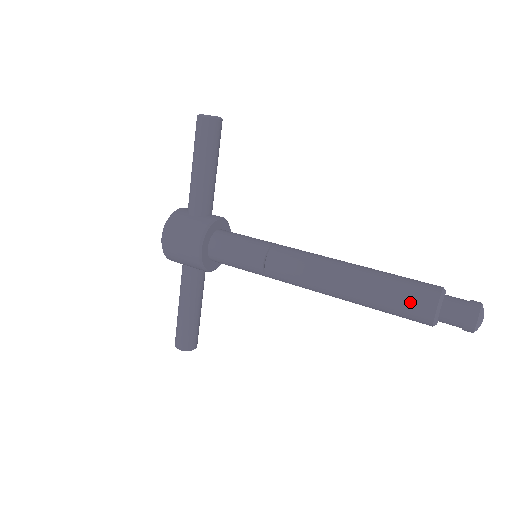
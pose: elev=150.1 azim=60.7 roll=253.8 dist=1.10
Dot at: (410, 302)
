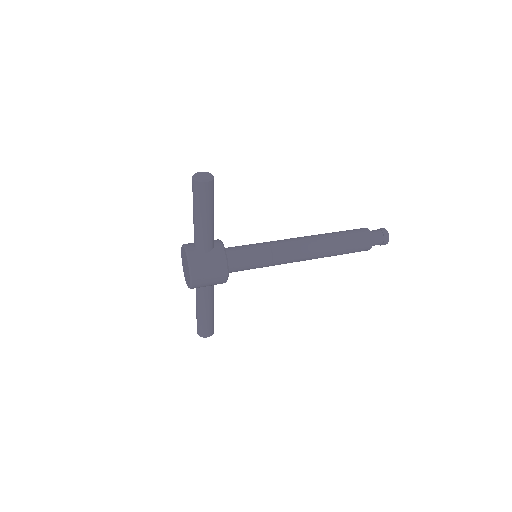
Dot at: (360, 246)
